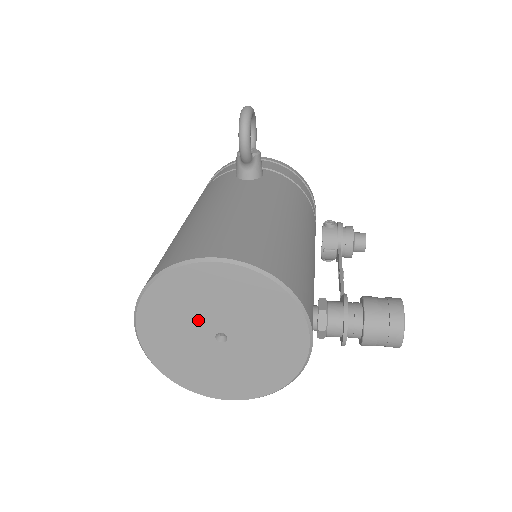
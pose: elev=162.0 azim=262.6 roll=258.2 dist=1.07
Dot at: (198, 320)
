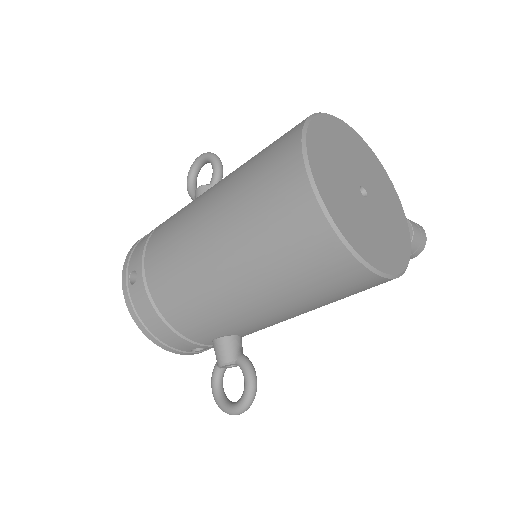
Dot at: (346, 168)
